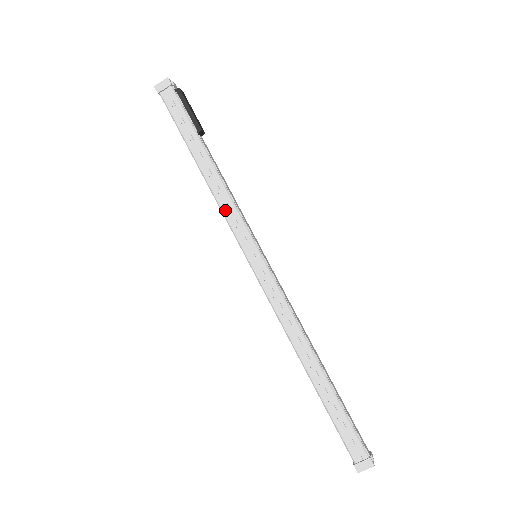
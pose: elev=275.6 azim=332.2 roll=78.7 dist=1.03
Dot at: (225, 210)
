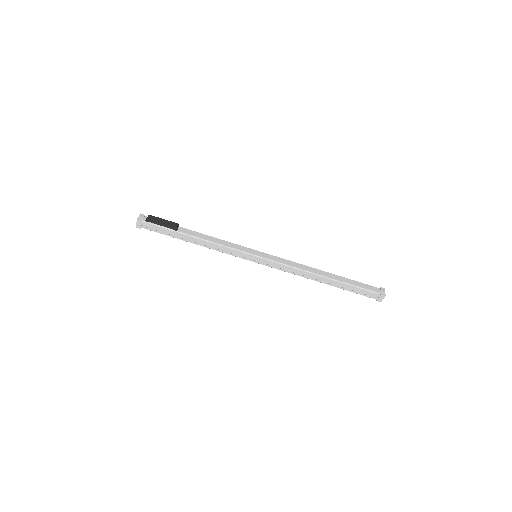
Dot at: (223, 251)
